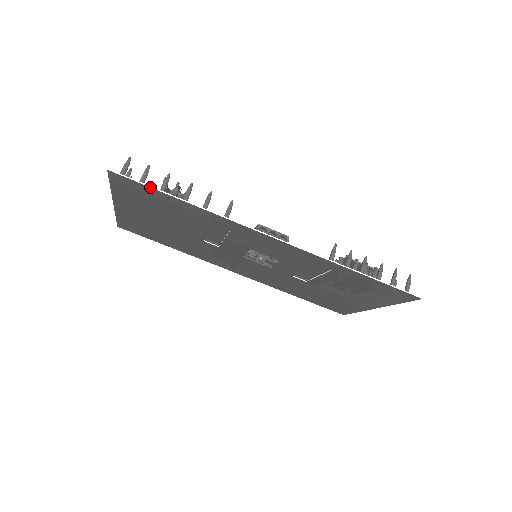
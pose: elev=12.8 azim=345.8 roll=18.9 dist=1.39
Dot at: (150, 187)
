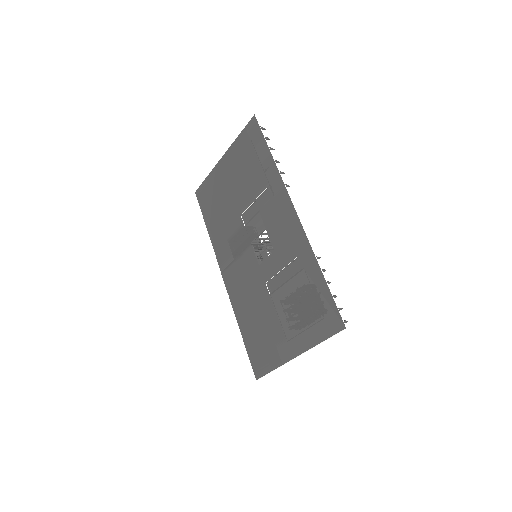
Dot at: (264, 136)
